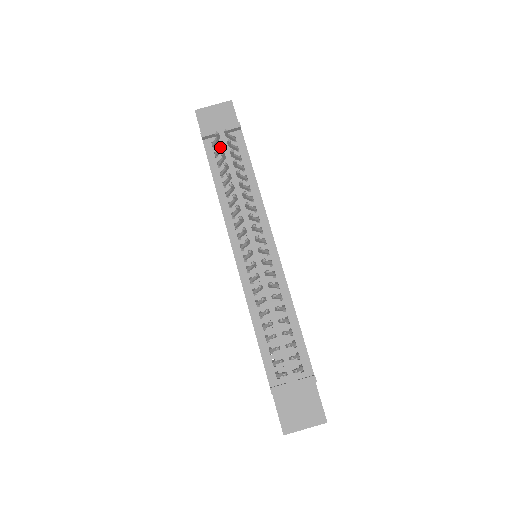
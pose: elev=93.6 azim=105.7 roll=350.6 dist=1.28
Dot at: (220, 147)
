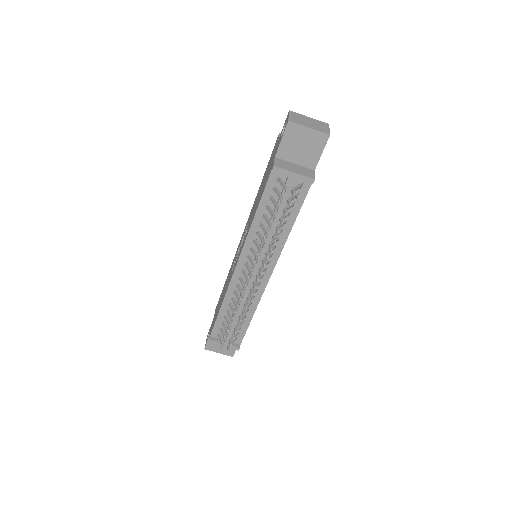
Dot at: (279, 199)
